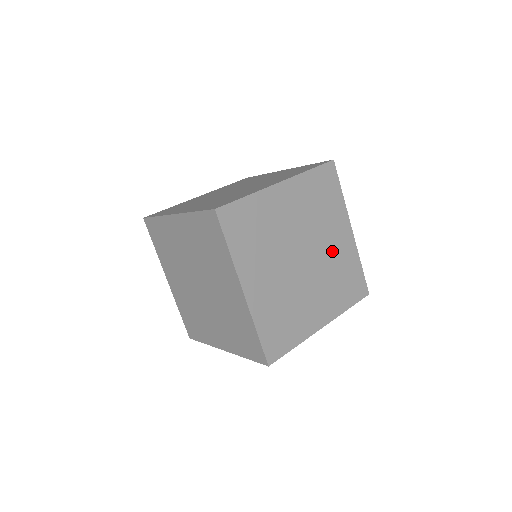
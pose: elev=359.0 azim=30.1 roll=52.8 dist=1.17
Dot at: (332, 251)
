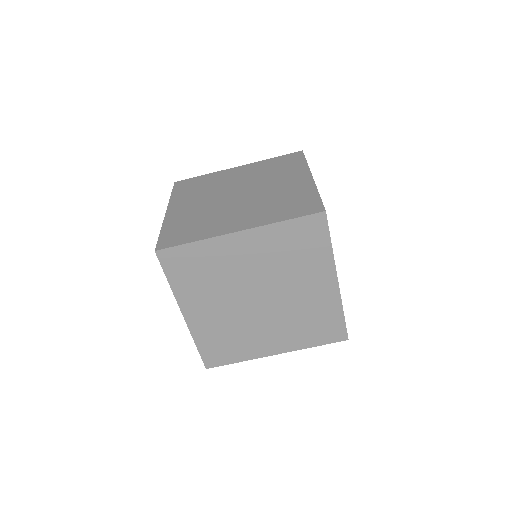
Dot at: (302, 298)
